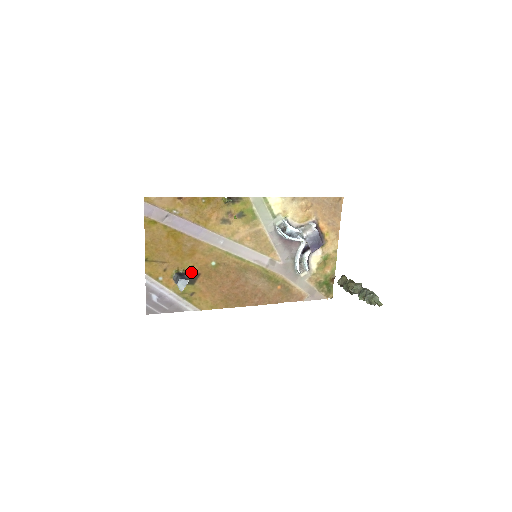
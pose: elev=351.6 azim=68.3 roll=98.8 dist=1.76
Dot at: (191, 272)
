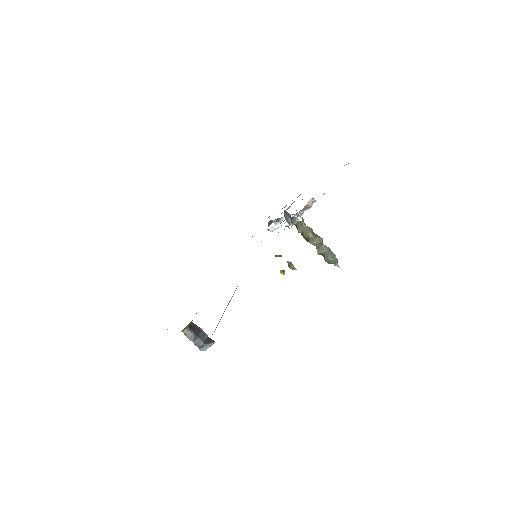
Dot at: occluded
